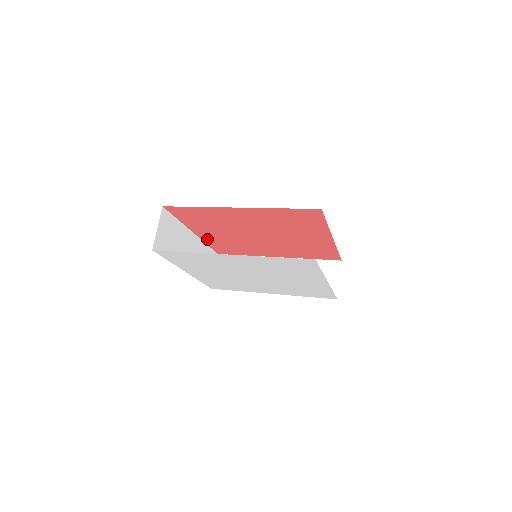
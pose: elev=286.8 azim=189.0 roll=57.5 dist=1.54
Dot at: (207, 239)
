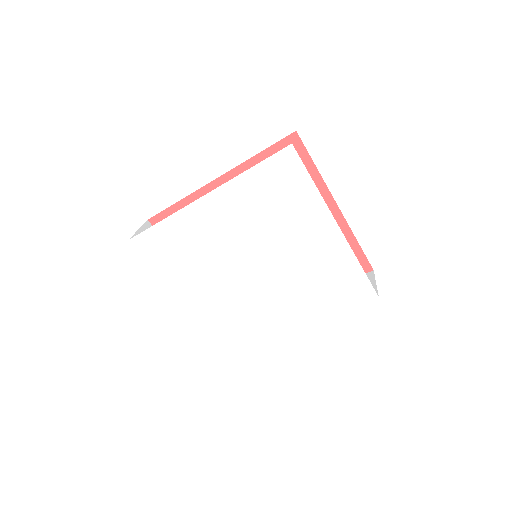
Dot at: occluded
